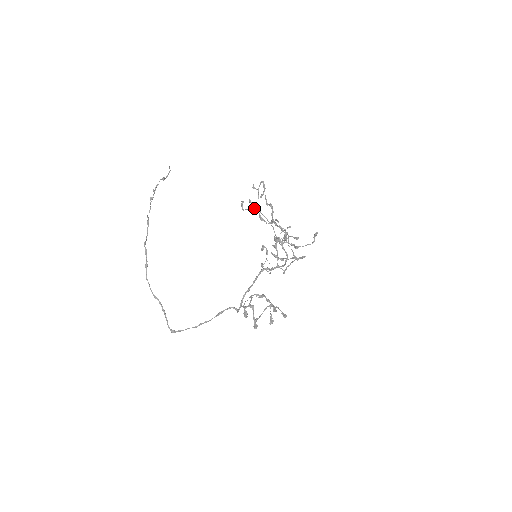
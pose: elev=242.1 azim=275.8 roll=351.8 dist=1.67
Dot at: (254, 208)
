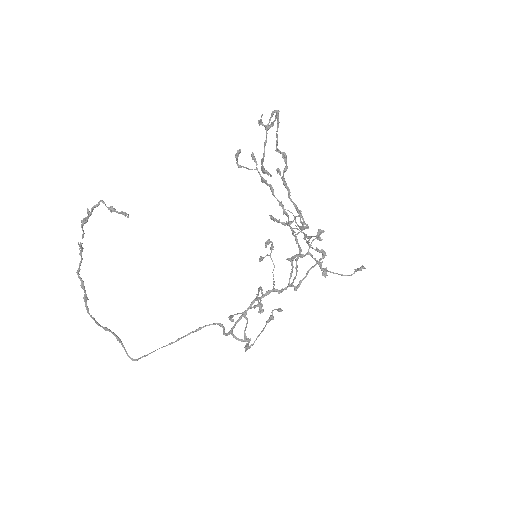
Dot at: (260, 175)
